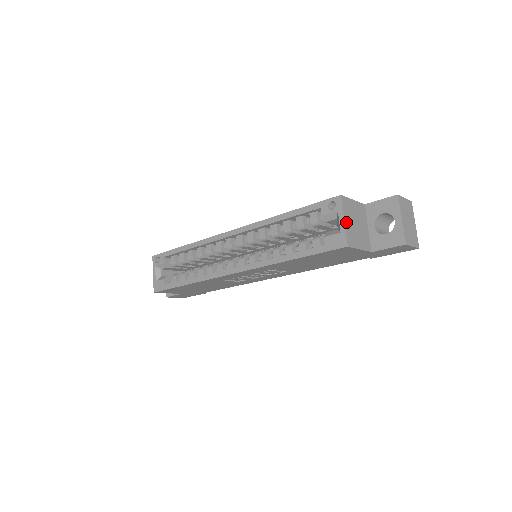
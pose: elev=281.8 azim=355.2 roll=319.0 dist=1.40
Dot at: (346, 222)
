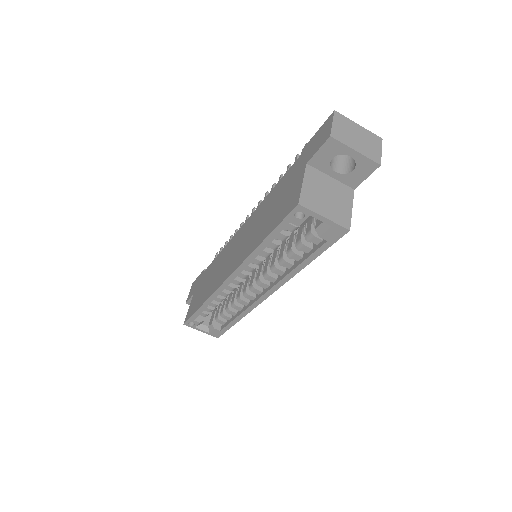
Dot at: (326, 215)
